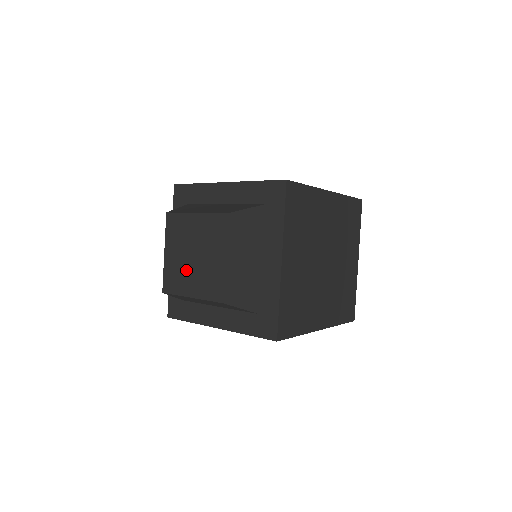
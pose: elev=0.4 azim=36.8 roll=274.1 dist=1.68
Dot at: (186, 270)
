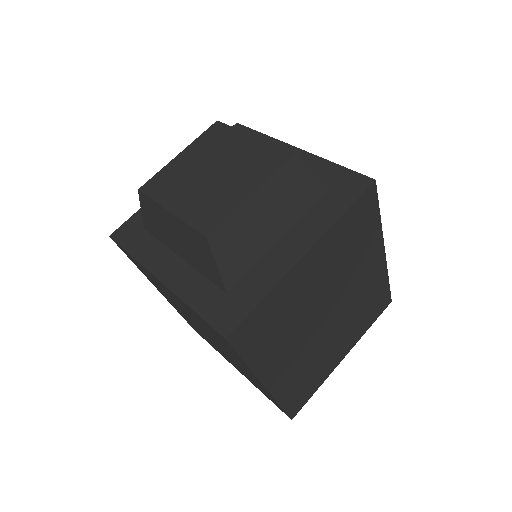
Dot at: (217, 187)
